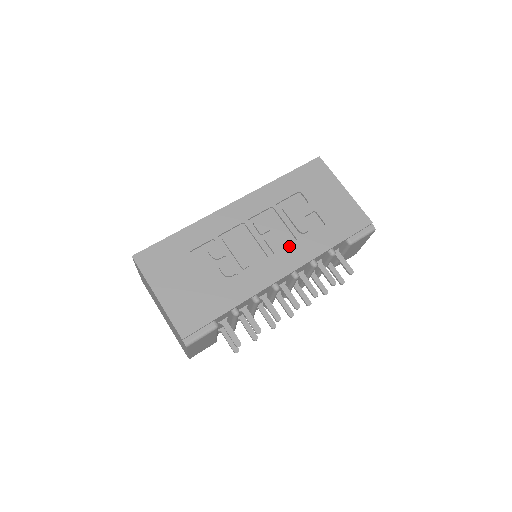
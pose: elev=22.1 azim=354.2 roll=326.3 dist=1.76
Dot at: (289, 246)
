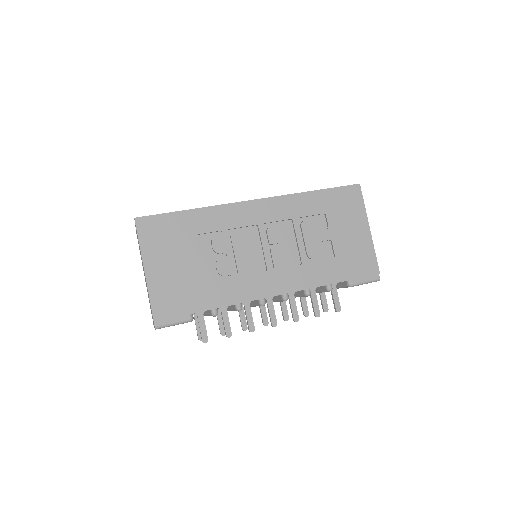
Dot at: (291, 267)
